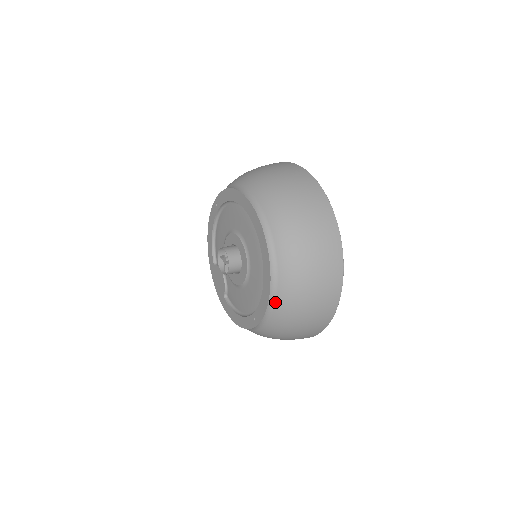
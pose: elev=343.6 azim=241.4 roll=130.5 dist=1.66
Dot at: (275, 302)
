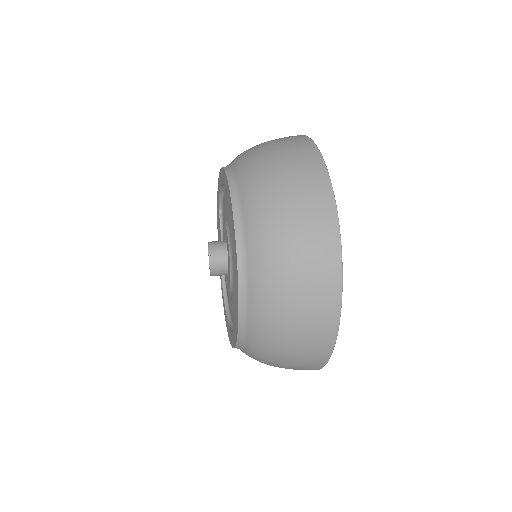
Dot at: occluded
